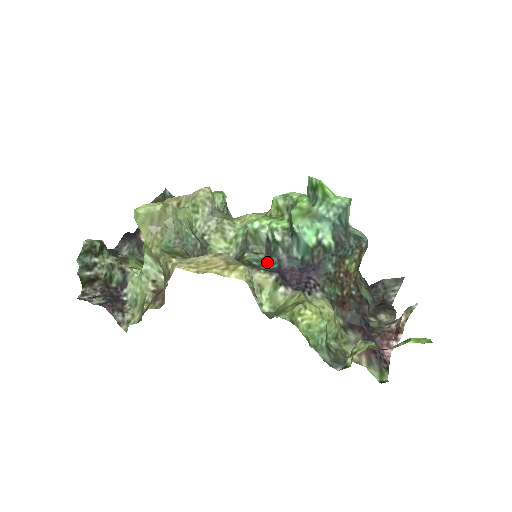
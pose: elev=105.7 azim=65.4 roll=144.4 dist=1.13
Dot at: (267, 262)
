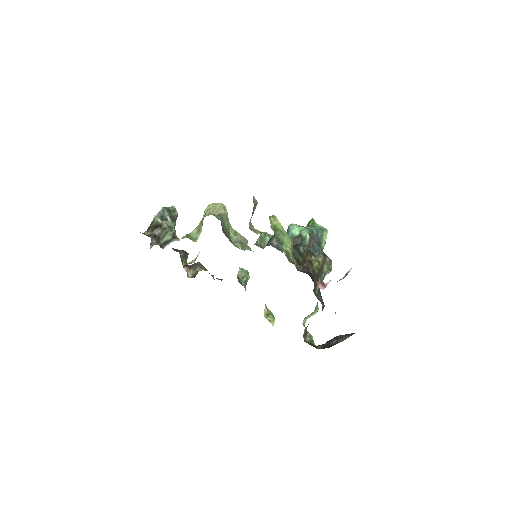
Dot at: occluded
